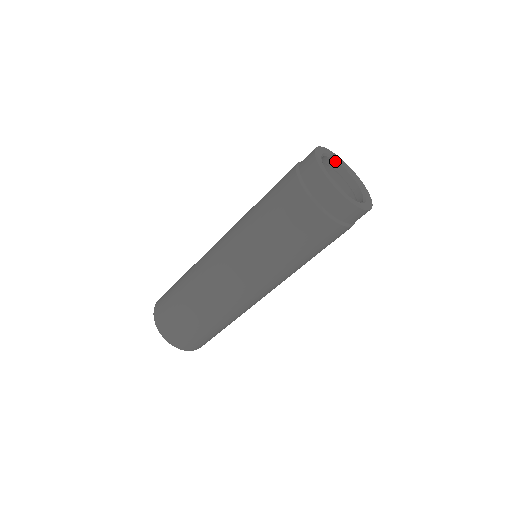
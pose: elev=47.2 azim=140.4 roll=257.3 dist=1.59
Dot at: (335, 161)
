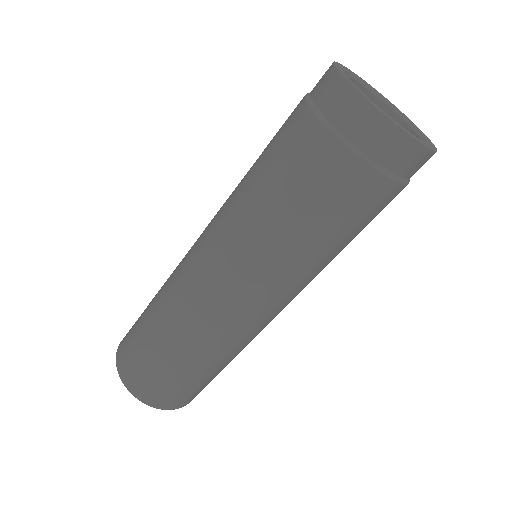
Dot at: (357, 83)
